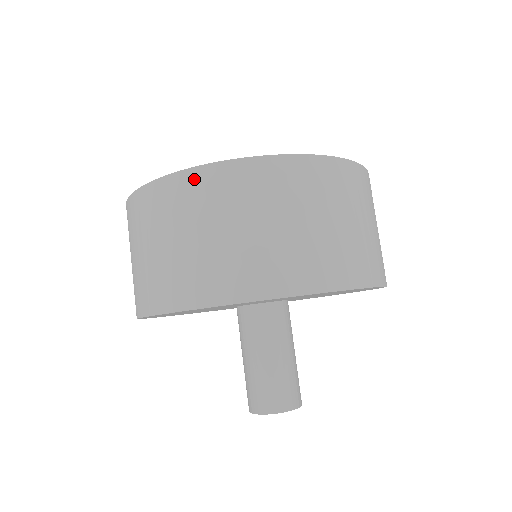
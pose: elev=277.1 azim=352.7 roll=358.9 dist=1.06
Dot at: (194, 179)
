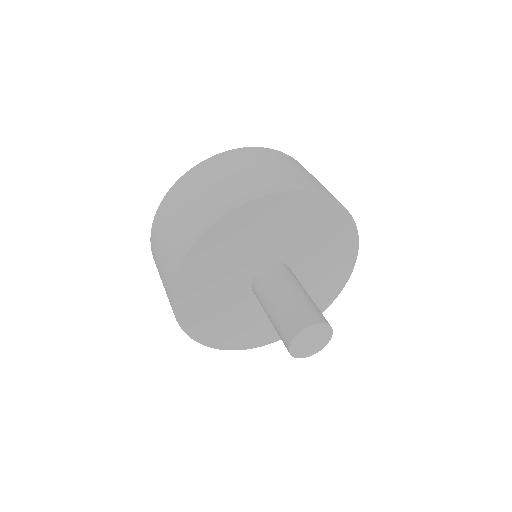
Dot at: (273, 152)
